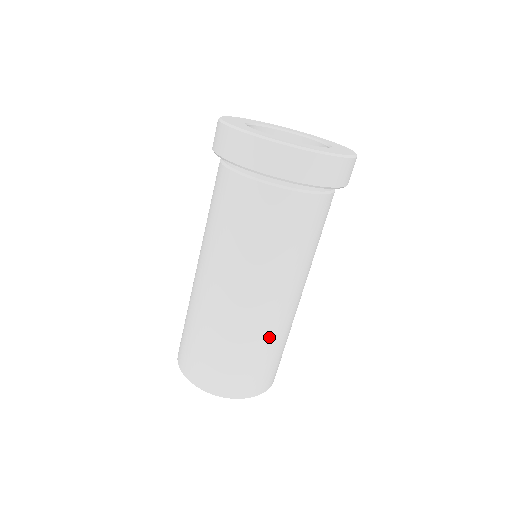
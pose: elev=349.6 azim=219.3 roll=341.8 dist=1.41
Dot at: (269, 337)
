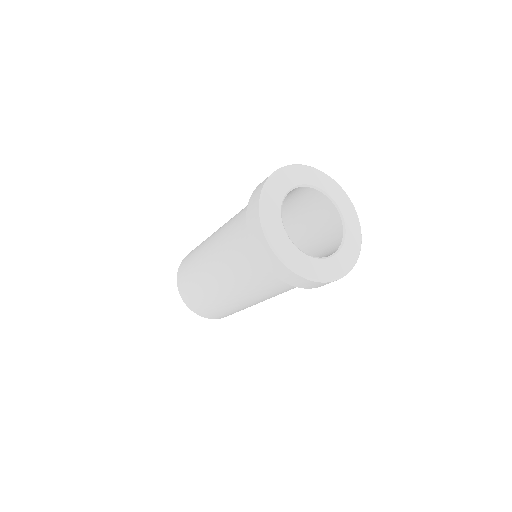
Dot at: occluded
